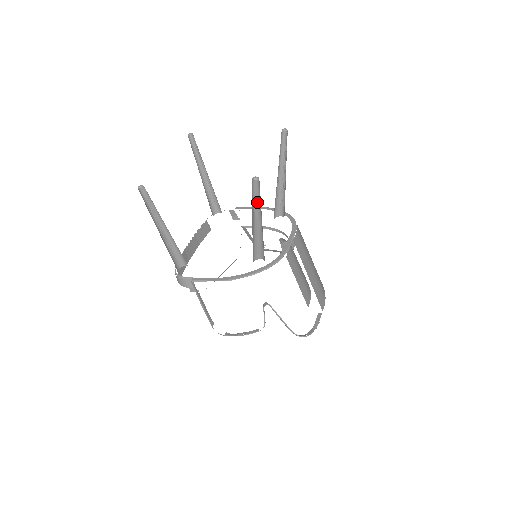
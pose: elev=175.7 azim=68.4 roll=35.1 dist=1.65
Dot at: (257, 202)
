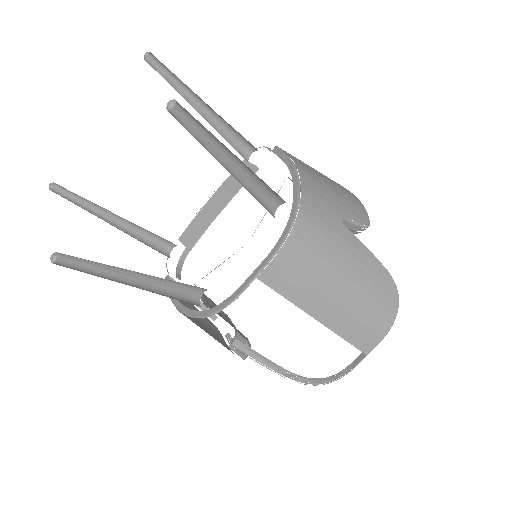
Dot at: (108, 265)
